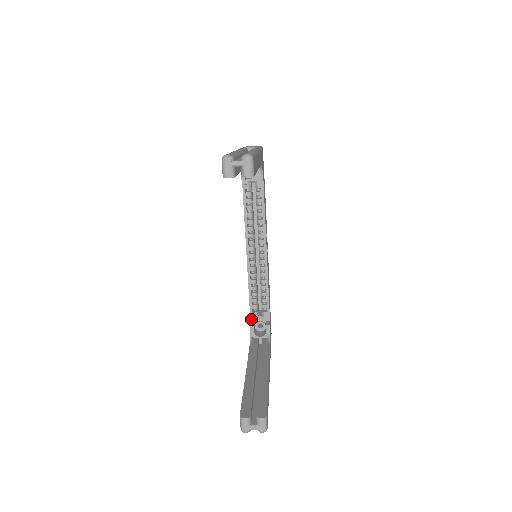
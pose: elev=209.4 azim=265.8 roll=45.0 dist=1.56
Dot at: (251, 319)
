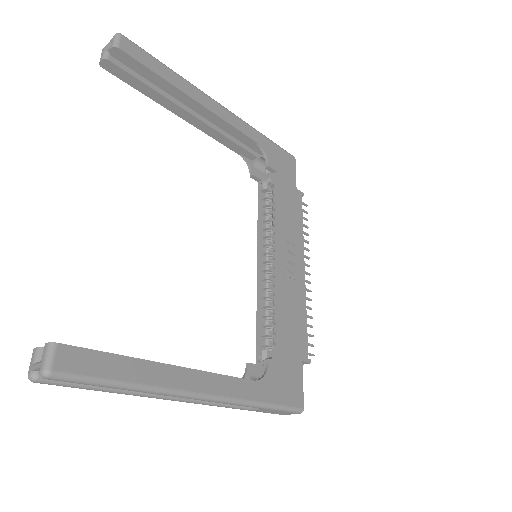
Dot at: (257, 362)
